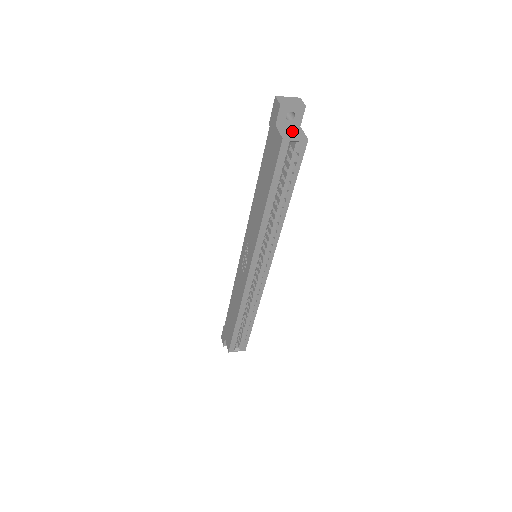
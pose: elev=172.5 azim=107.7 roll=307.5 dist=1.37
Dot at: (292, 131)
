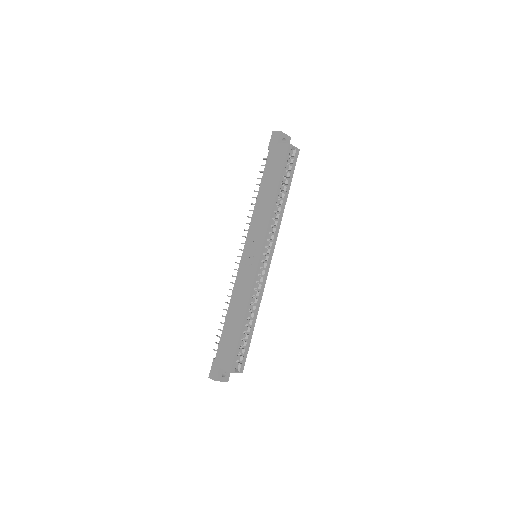
Dot at: occluded
